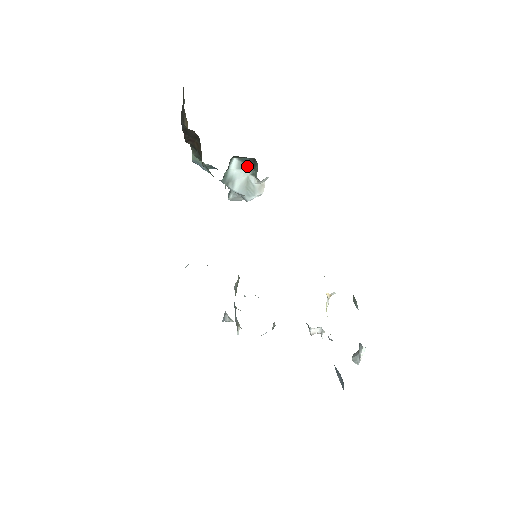
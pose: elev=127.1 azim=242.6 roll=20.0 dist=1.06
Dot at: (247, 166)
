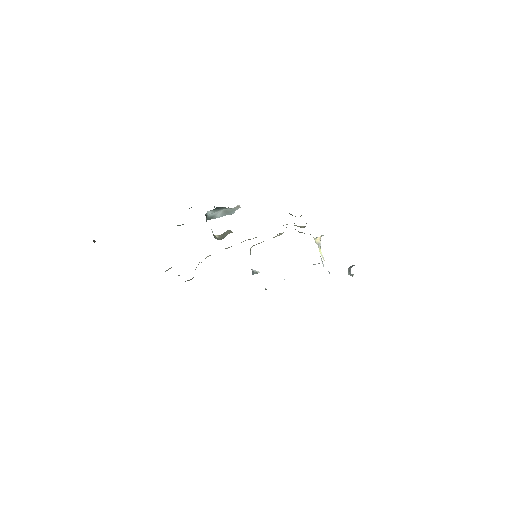
Dot at: (219, 209)
